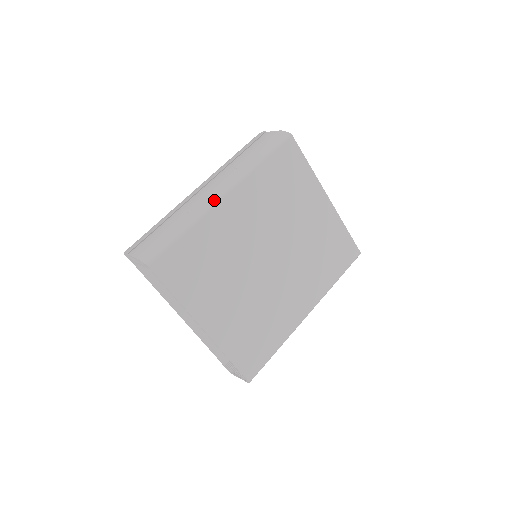
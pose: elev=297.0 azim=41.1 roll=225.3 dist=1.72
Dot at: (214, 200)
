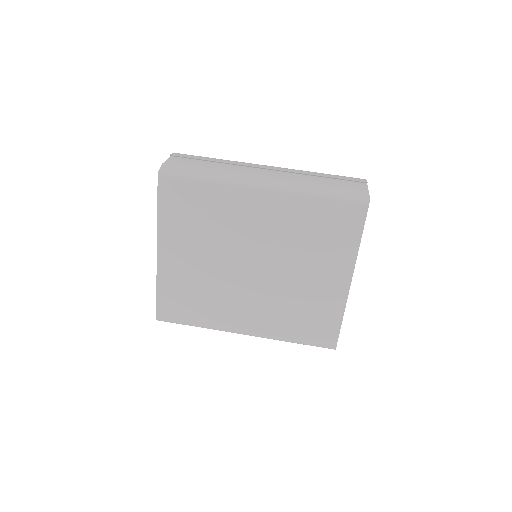
Dot at: (250, 183)
